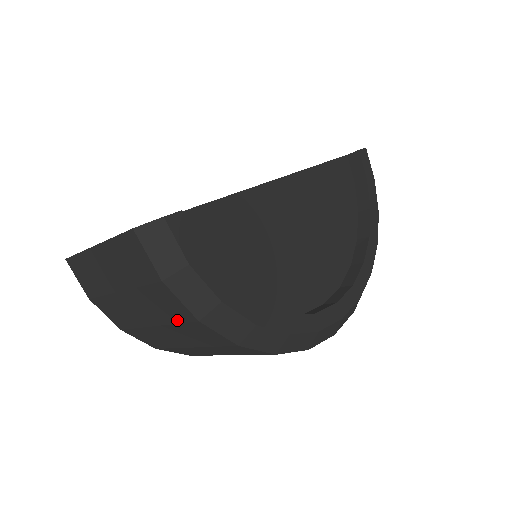
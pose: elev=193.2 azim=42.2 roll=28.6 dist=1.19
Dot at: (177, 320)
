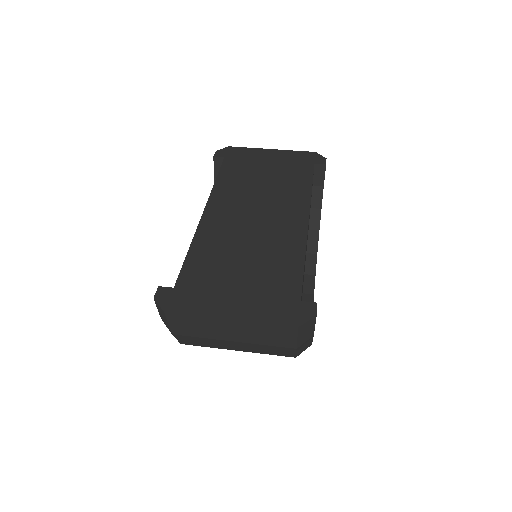
Dot at: (273, 354)
